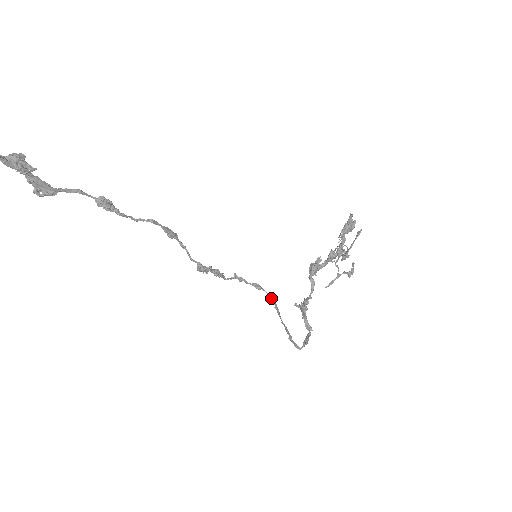
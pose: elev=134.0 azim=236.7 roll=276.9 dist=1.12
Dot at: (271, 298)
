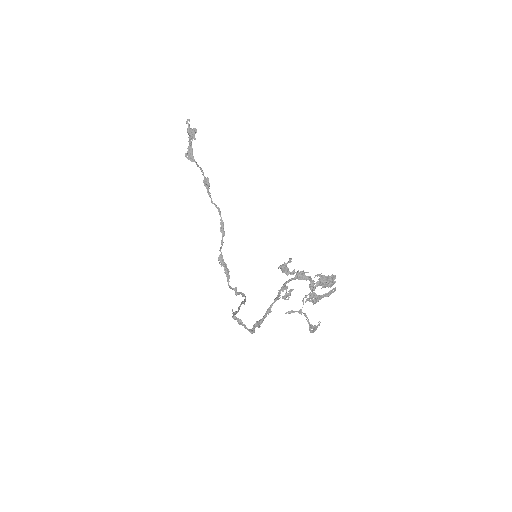
Dot at: (245, 300)
